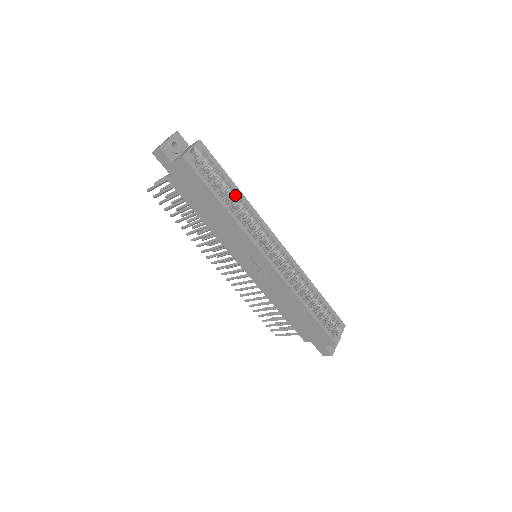
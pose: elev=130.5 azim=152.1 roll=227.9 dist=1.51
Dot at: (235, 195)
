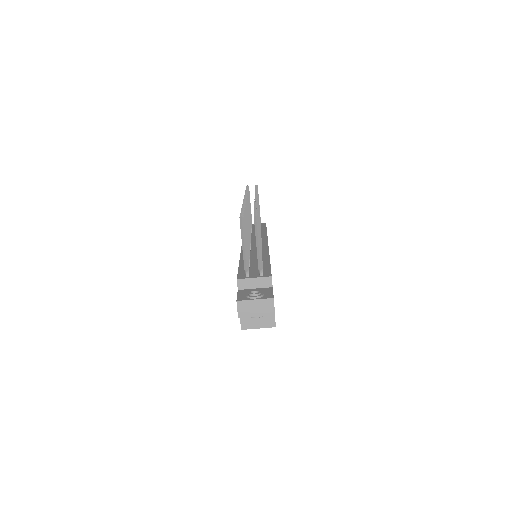
Dot at: occluded
